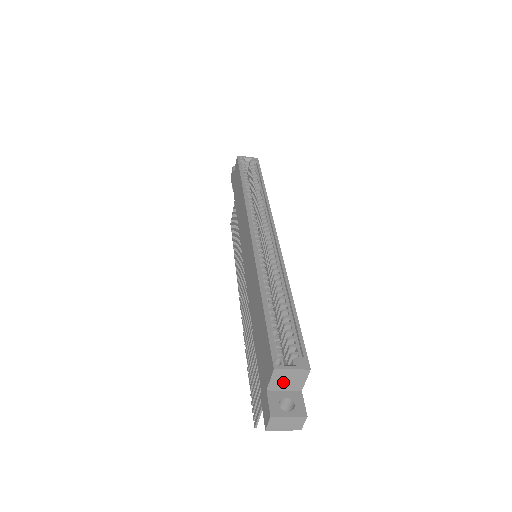
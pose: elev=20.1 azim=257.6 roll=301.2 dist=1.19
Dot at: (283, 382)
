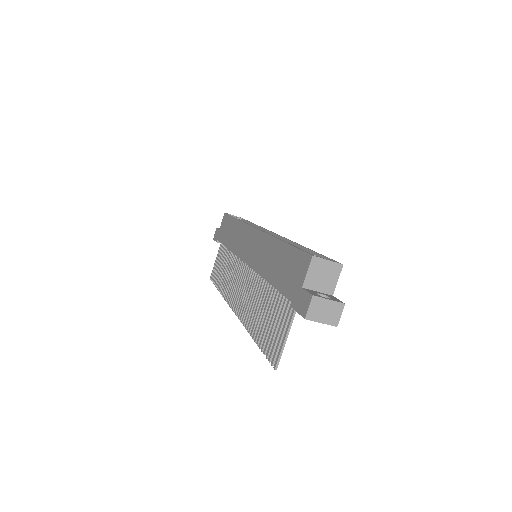
Dot at: (318, 278)
